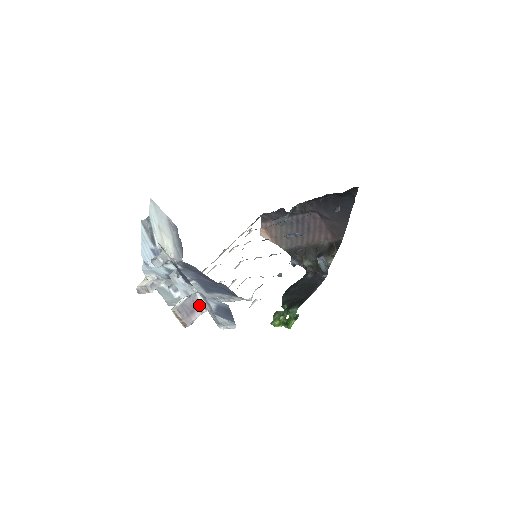
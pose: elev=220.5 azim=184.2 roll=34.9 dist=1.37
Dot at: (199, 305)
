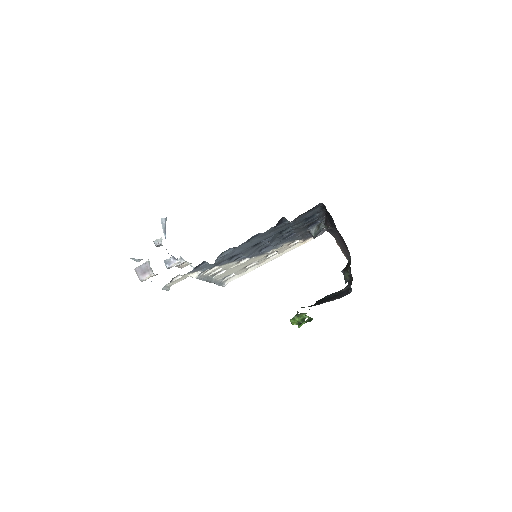
Dot at: (150, 270)
